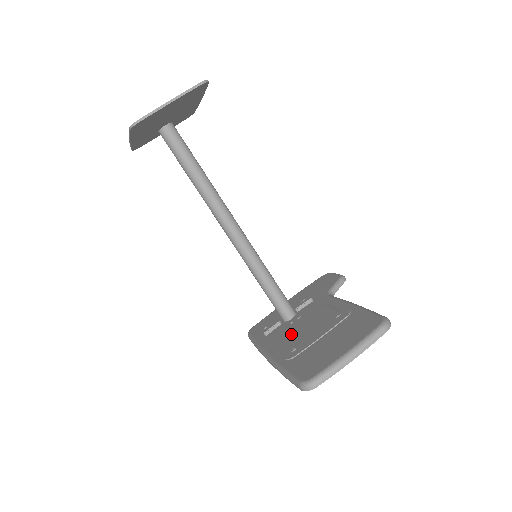
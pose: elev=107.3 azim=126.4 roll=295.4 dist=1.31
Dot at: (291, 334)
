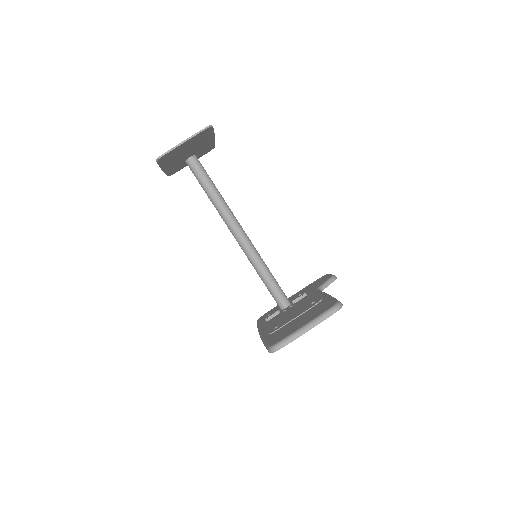
Dot at: (282, 318)
